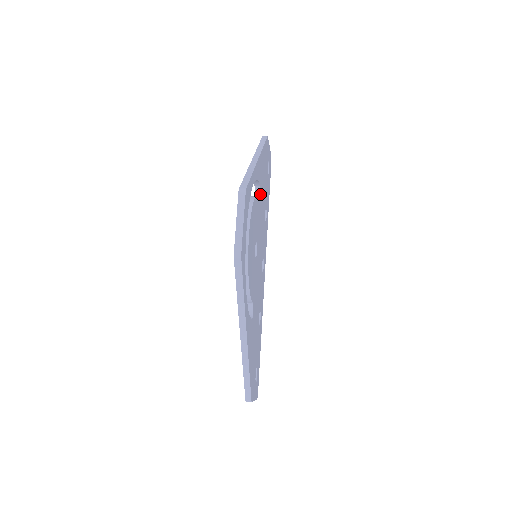
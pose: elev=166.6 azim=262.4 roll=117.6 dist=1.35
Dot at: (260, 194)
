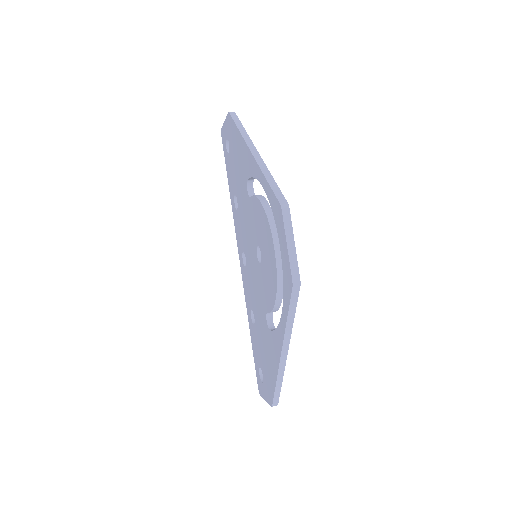
Dot at: occluded
